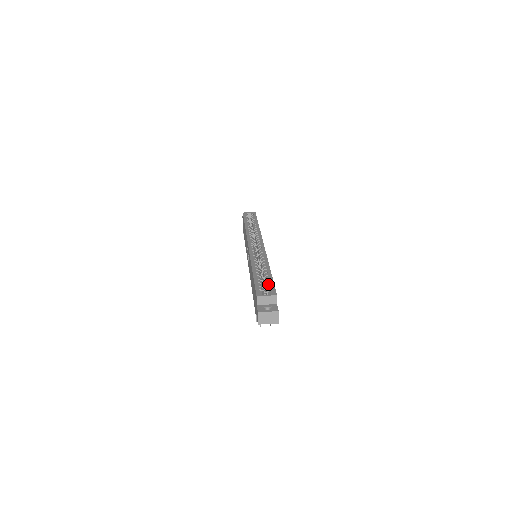
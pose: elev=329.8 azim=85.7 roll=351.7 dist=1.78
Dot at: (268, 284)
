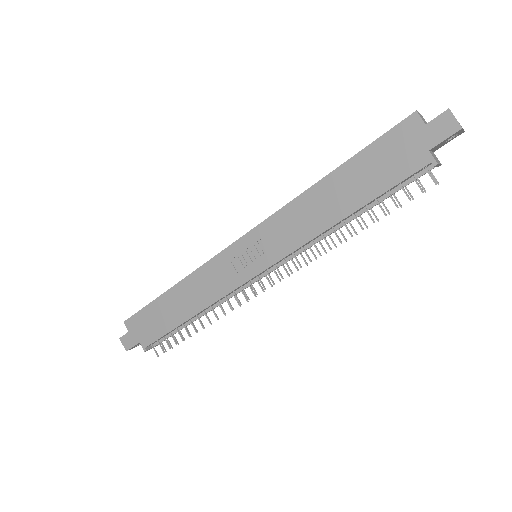
Dot at: occluded
